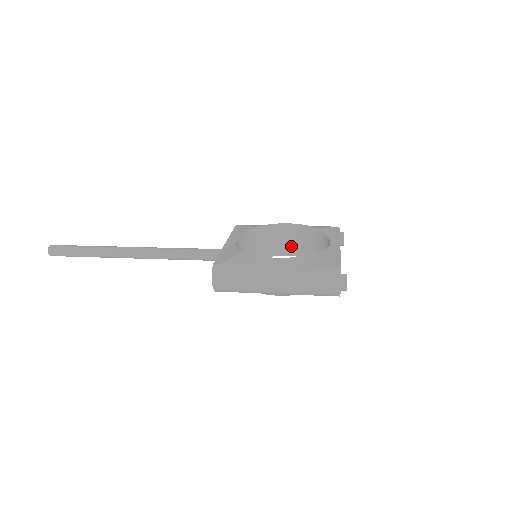
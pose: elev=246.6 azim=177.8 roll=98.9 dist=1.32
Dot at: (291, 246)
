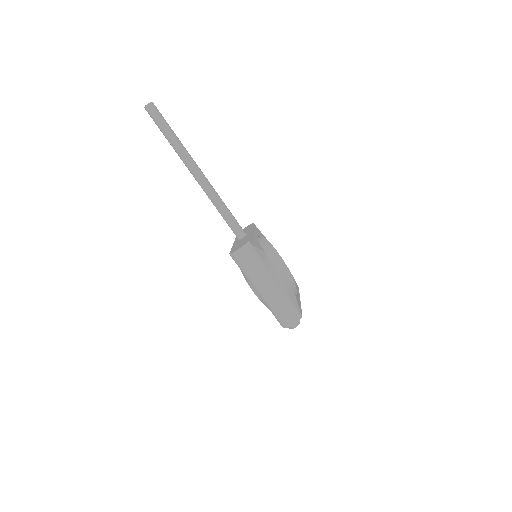
Dot at: occluded
